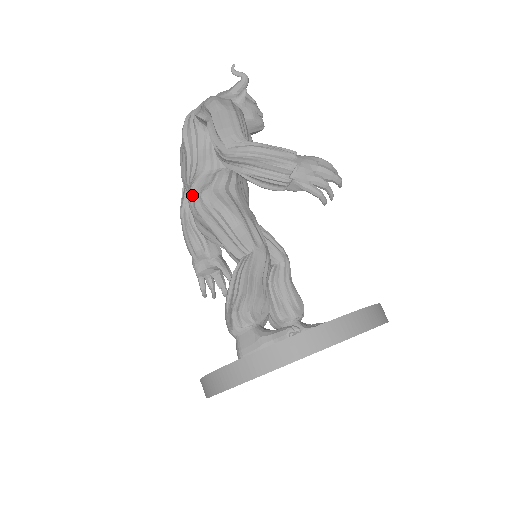
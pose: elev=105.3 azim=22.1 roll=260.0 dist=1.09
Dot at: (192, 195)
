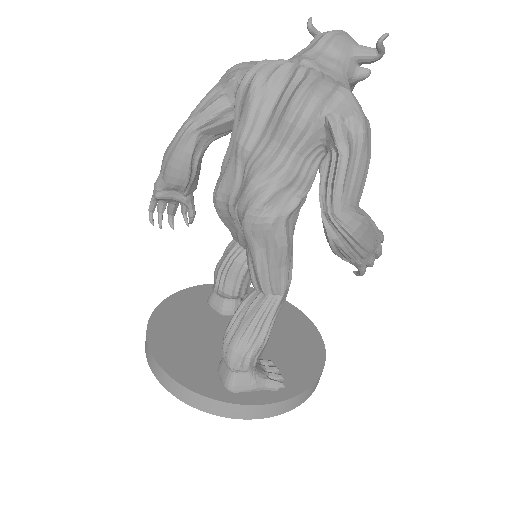
Dot at: (261, 210)
